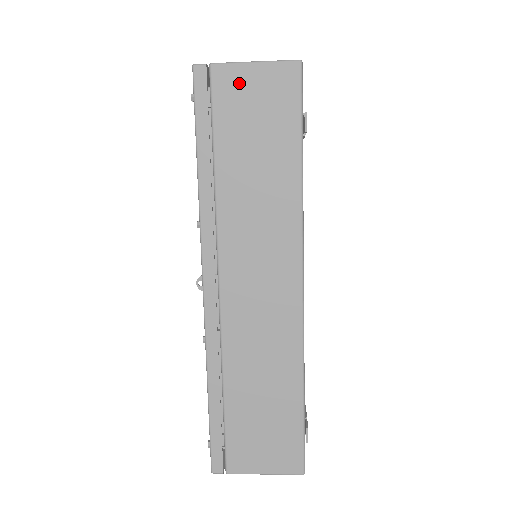
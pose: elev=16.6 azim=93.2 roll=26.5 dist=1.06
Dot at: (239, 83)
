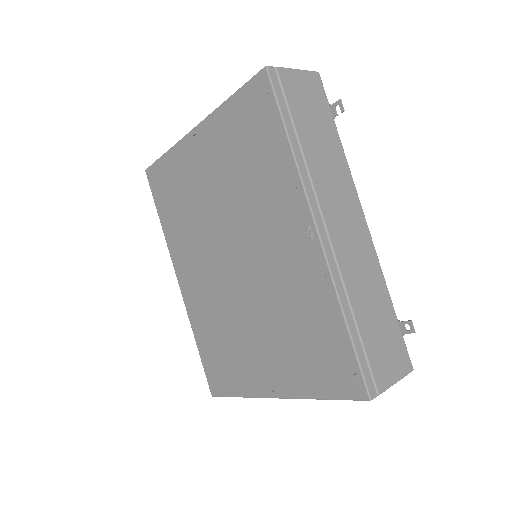
Dot at: (294, 81)
